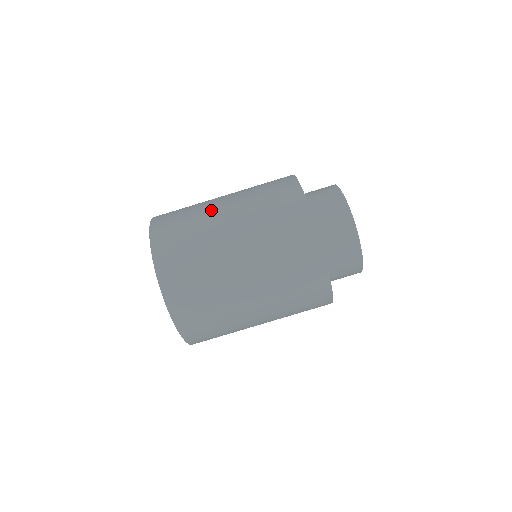
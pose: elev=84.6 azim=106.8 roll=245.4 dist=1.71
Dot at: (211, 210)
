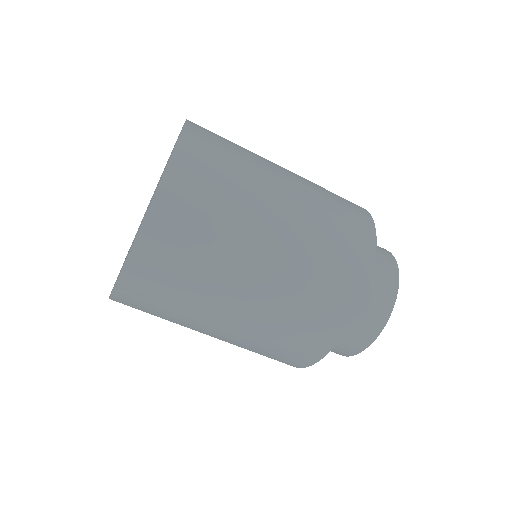
Dot at: (225, 290)
